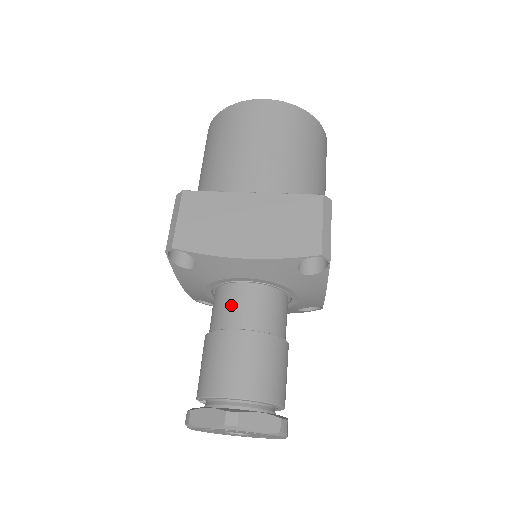
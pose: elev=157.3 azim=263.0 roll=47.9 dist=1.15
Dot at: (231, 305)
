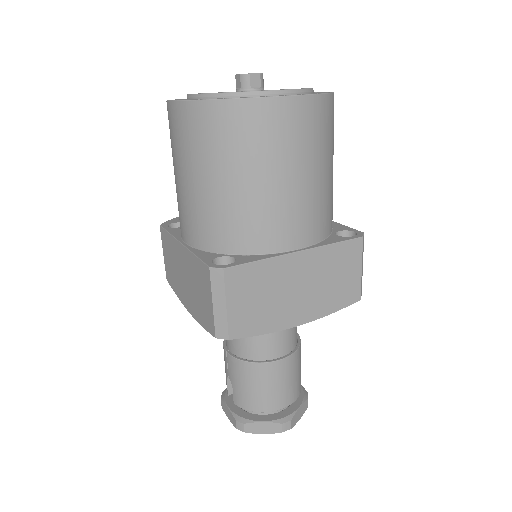
Dot at: (265, 339)
